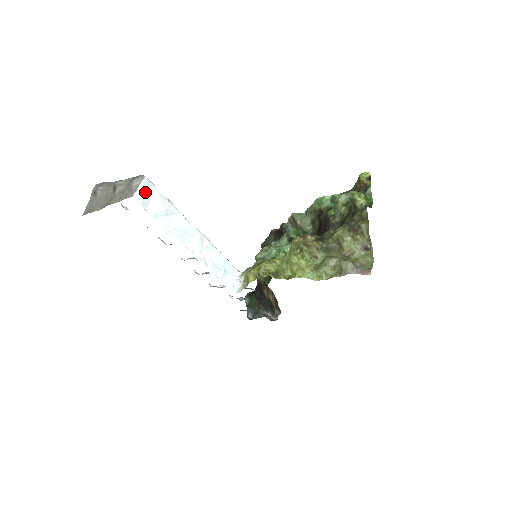
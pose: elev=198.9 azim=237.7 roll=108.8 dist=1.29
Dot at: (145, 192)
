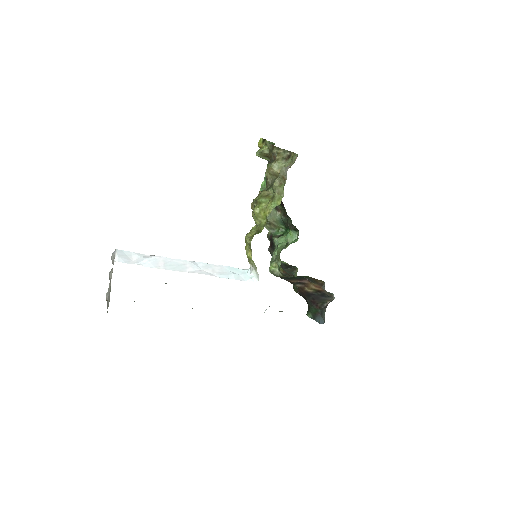
Dot at: (122, 256)
